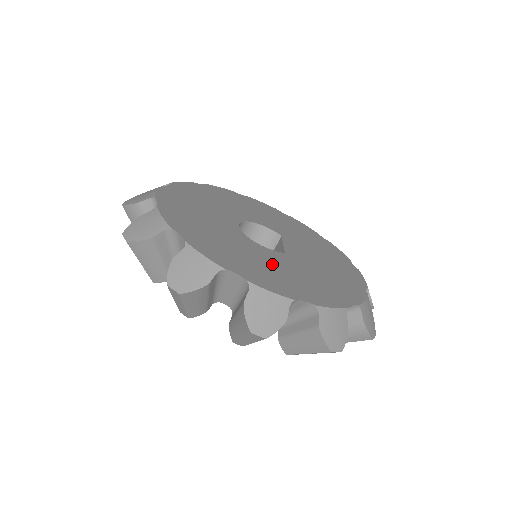
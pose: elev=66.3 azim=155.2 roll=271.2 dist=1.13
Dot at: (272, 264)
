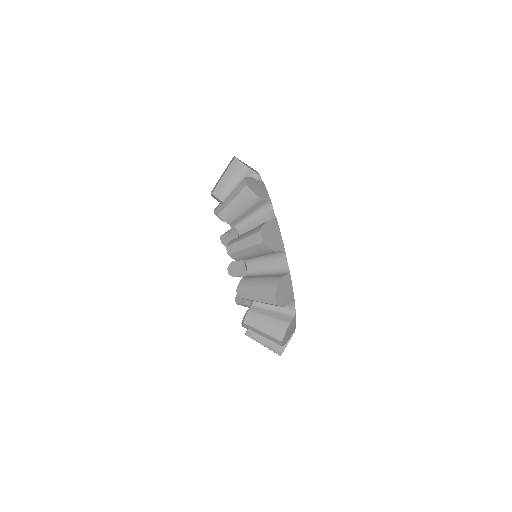
Dot at: occluded
